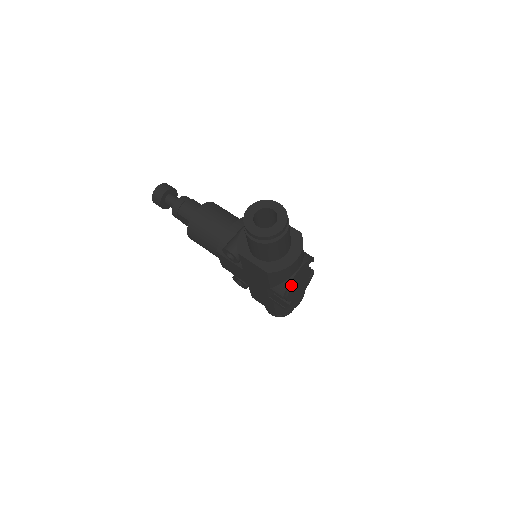
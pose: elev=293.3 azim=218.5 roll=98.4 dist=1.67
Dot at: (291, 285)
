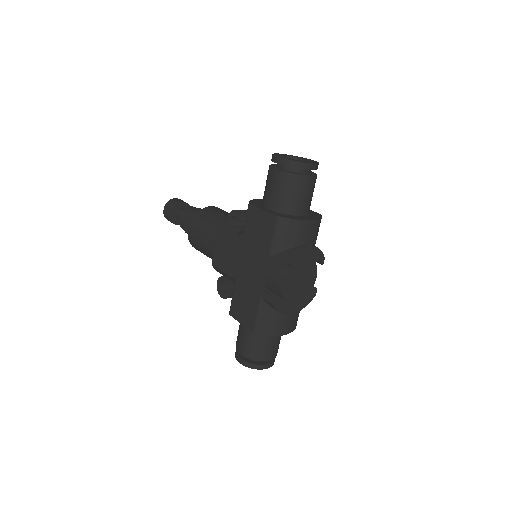
Dot at: (294, 260)
